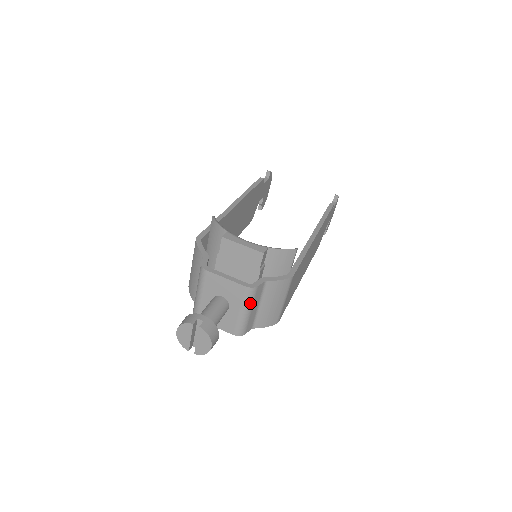
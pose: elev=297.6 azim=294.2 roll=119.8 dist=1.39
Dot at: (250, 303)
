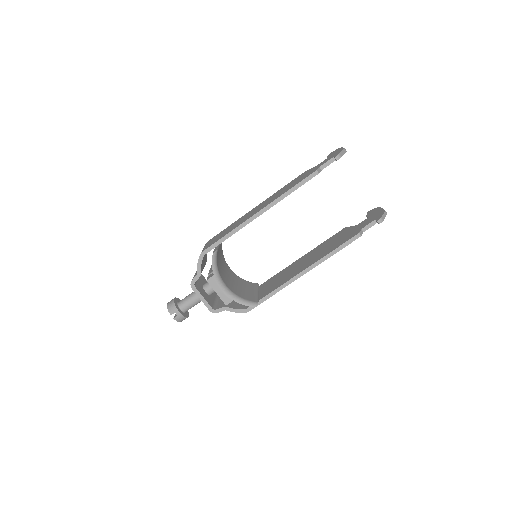
Dot at: occluded
